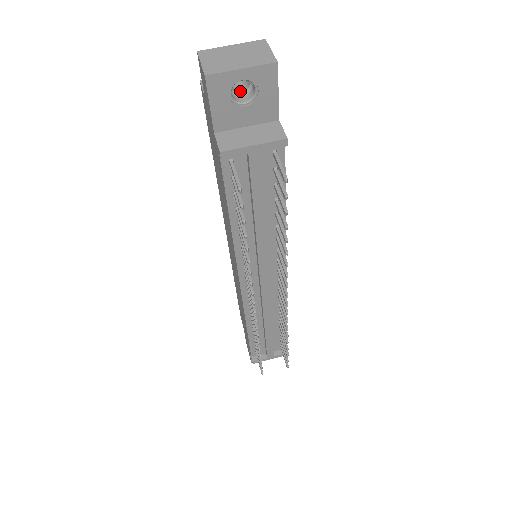
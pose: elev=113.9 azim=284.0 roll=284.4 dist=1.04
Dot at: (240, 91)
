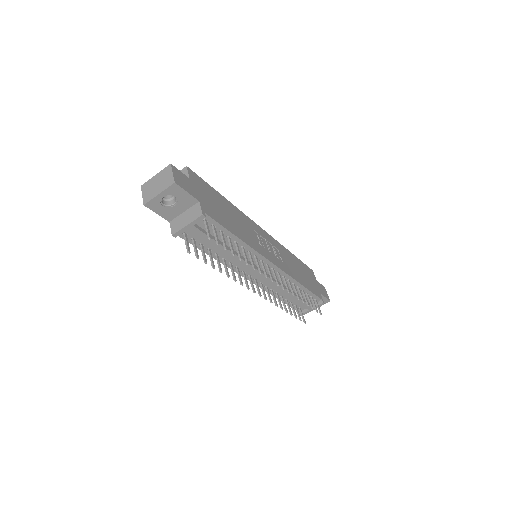
Dot at: (171, 196)
